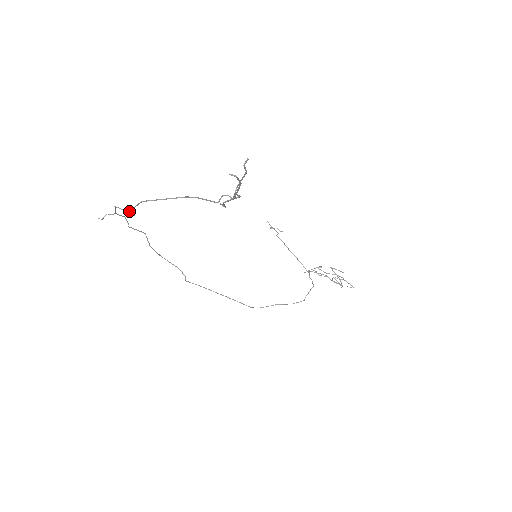
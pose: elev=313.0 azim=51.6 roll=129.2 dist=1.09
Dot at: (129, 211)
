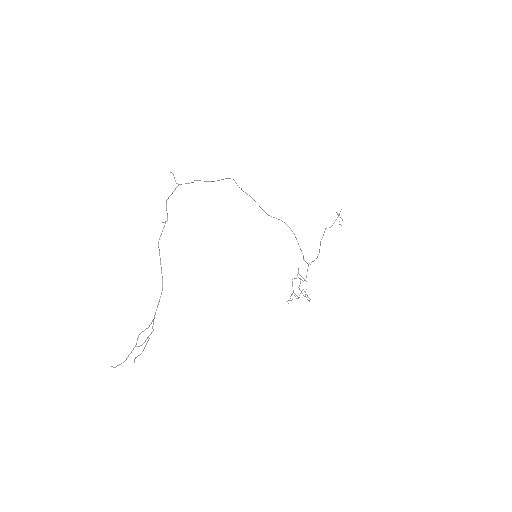
Dot at: (162, 222)
